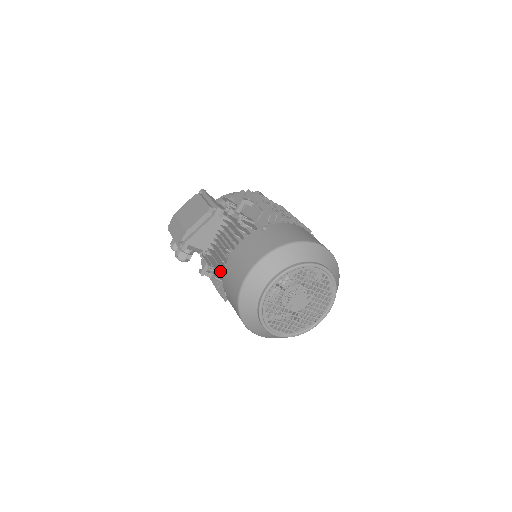
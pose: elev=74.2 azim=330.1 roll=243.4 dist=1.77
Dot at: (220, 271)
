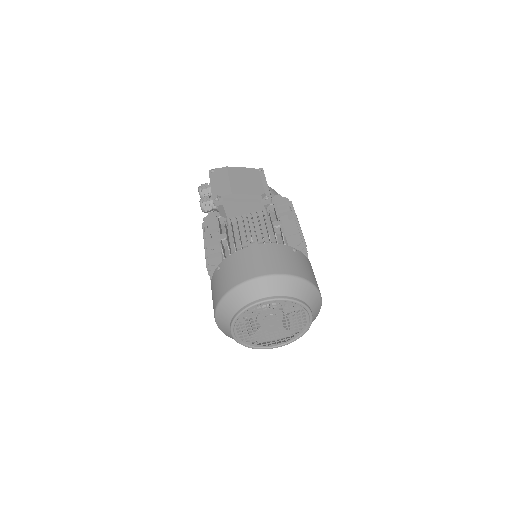
Dot at: occluded
